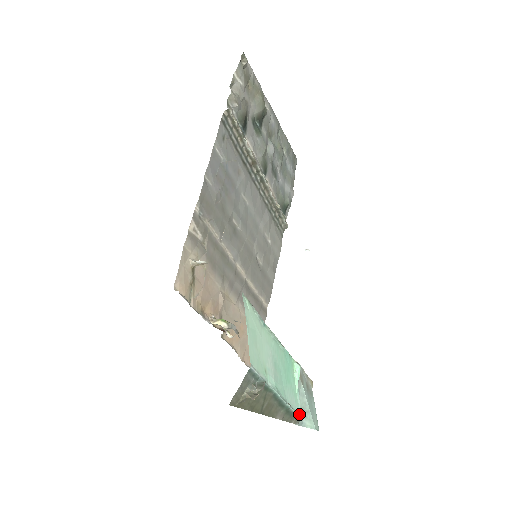
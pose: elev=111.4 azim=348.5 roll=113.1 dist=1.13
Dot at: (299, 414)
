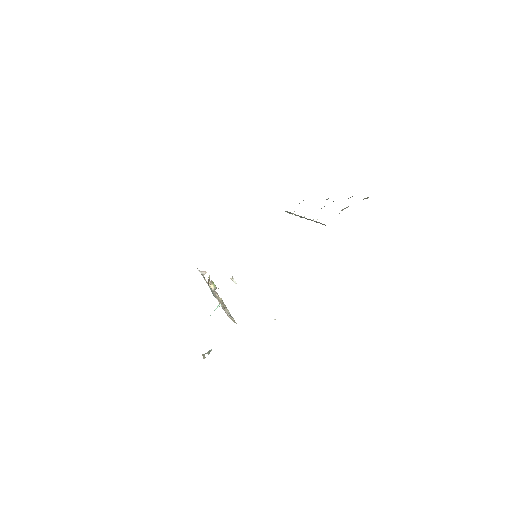
Dot at: occluded
